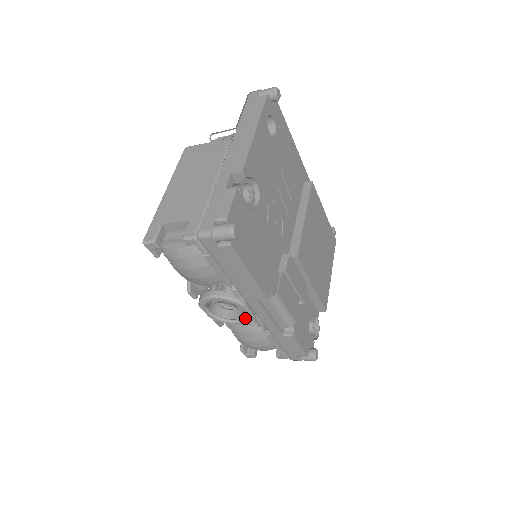
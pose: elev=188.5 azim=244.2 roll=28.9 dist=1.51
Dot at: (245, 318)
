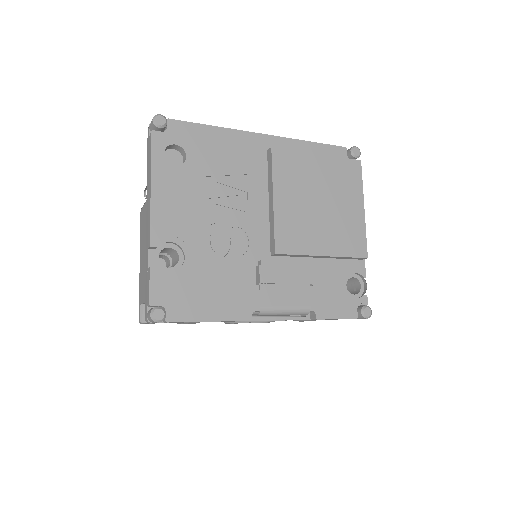
Dot at: occluded
